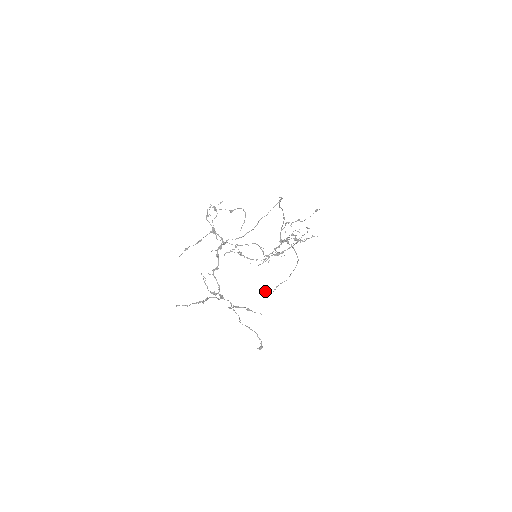
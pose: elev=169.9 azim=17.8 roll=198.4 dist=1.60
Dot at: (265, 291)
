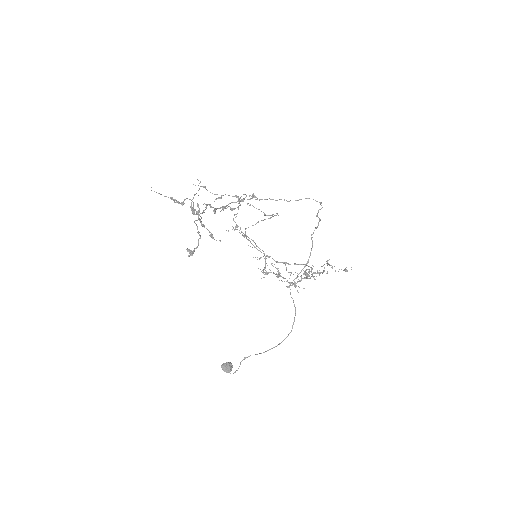
Dot at: (228, 366)
